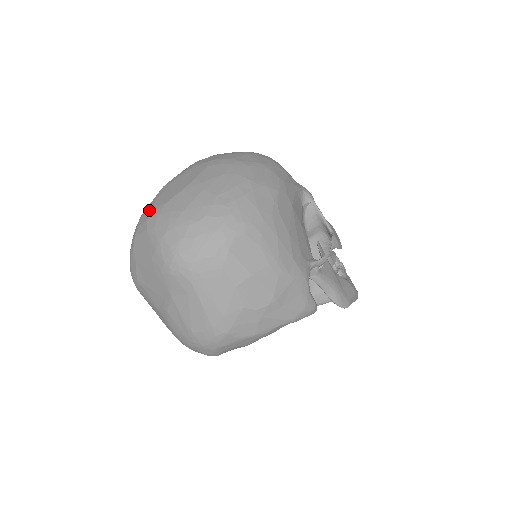
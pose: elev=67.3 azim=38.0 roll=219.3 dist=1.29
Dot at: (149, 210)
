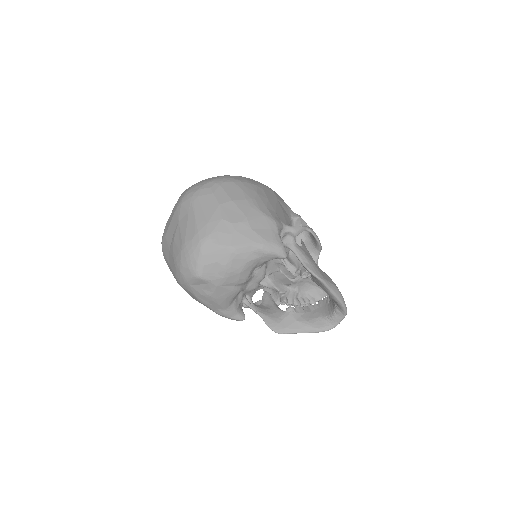
Dot at: occluded
